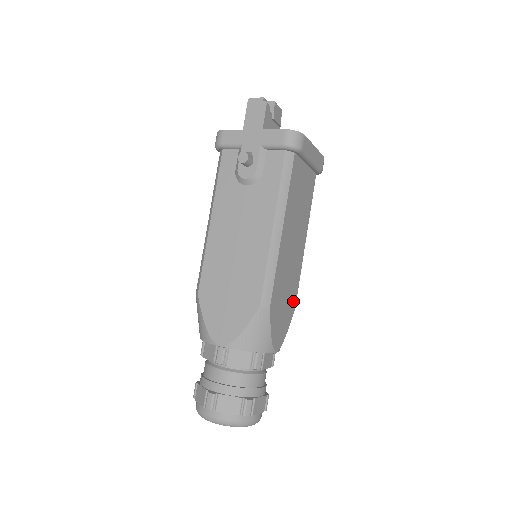
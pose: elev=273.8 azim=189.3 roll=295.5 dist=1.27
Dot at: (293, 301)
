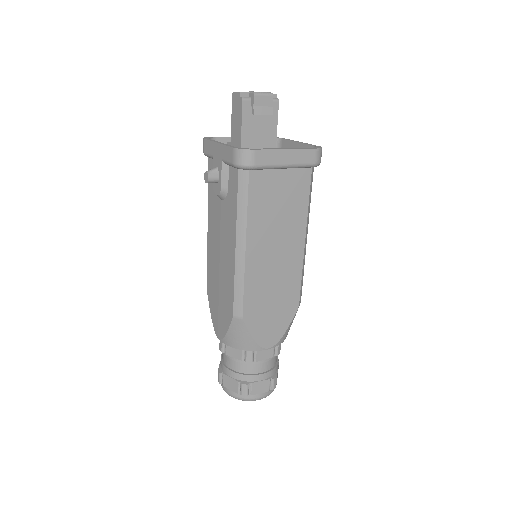
Dot at: (292, 301)
